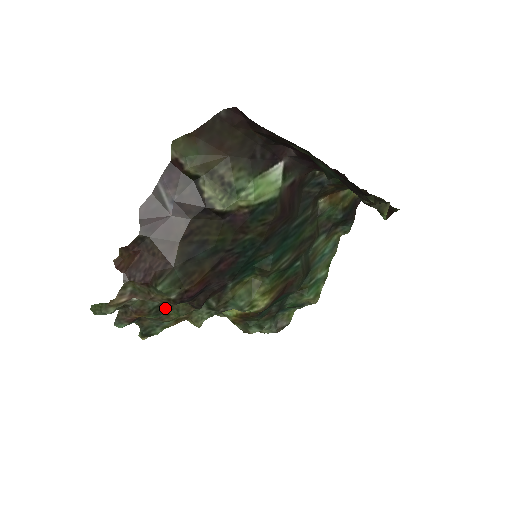
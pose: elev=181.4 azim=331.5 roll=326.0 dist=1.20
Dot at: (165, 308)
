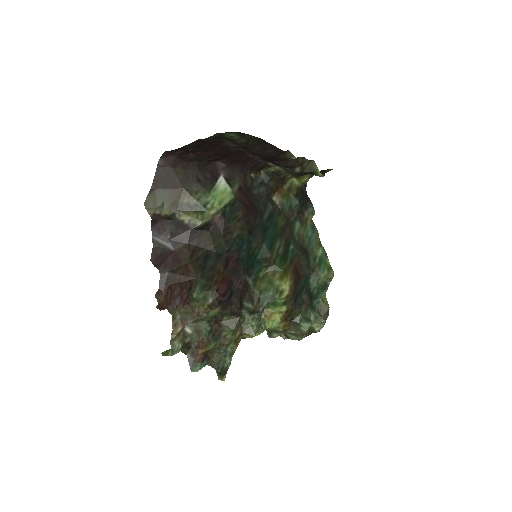
Dot at: (218, 331)
